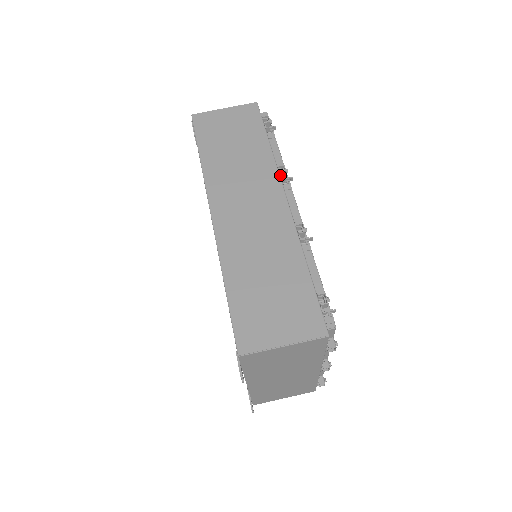
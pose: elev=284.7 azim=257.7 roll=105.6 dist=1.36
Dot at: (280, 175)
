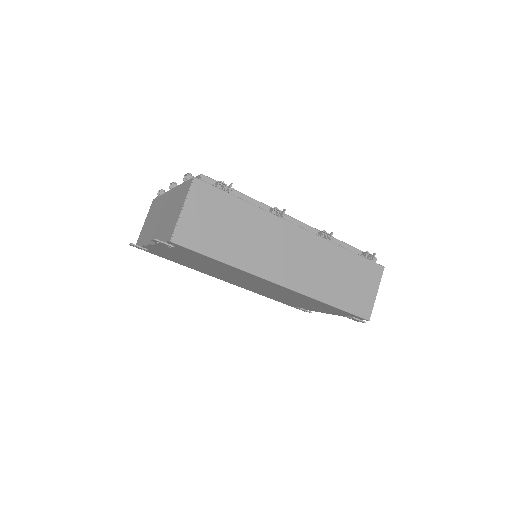
Dot at: (279, 216)
